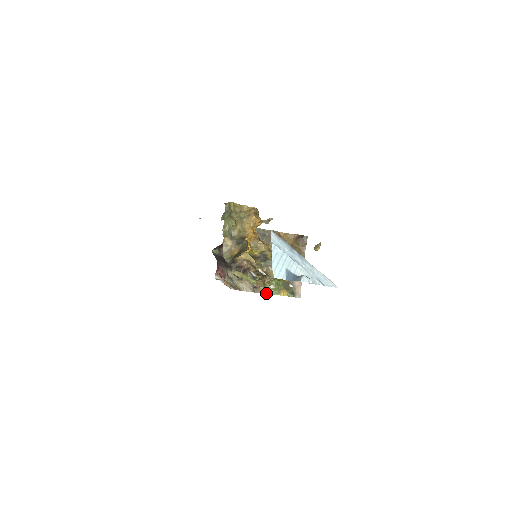
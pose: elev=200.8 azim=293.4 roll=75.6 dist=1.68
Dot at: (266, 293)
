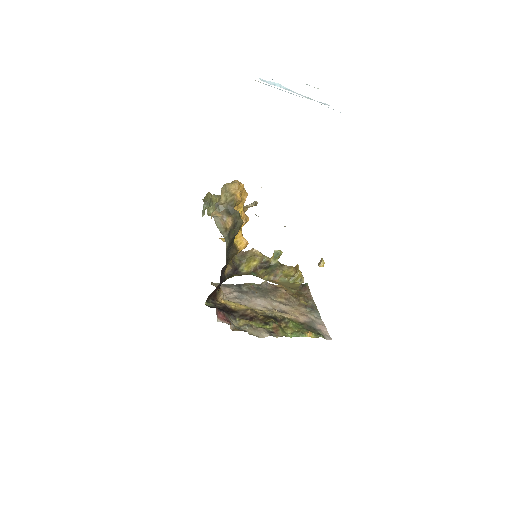
Dot at: (288, 336)
